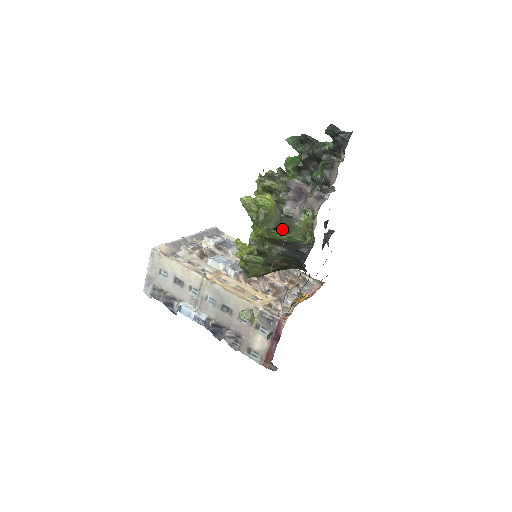
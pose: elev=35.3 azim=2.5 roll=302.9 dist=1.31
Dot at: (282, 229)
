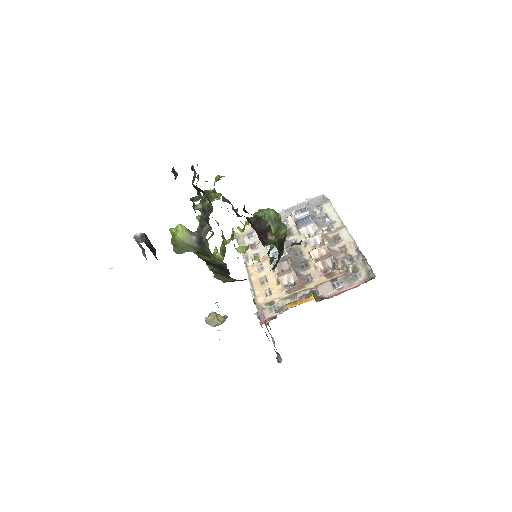
Dot at: (203, 253)
